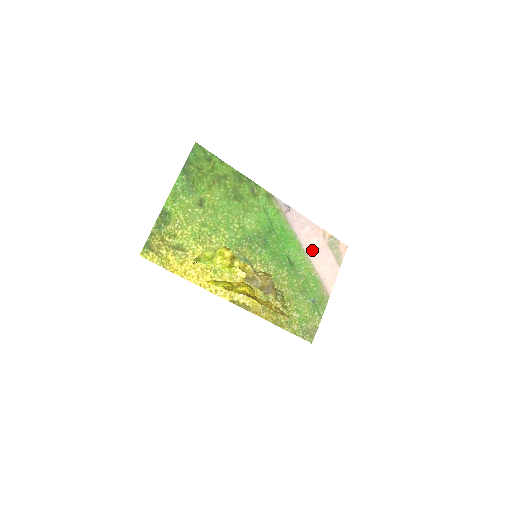
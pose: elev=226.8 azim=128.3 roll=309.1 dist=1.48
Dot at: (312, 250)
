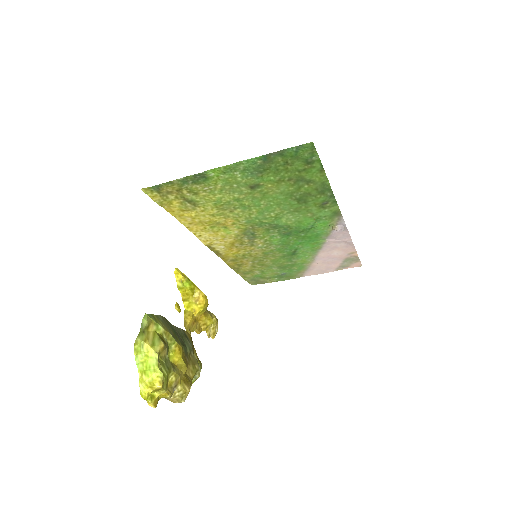
Dot at: (326, 255)
